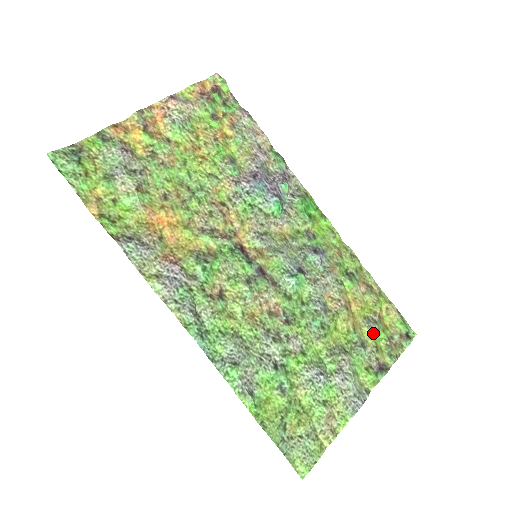
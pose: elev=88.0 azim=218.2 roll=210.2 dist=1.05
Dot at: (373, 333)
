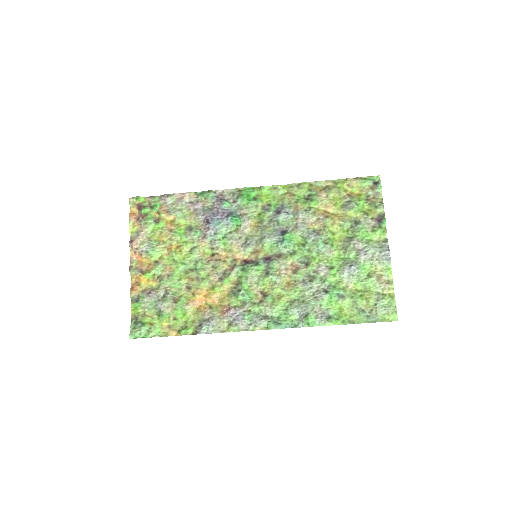
Dot at: (355, 209)
